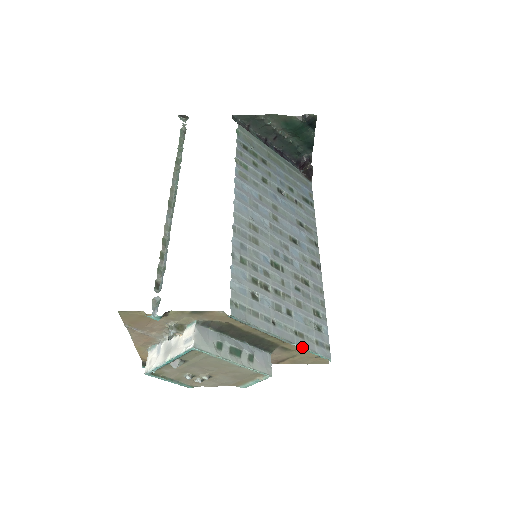
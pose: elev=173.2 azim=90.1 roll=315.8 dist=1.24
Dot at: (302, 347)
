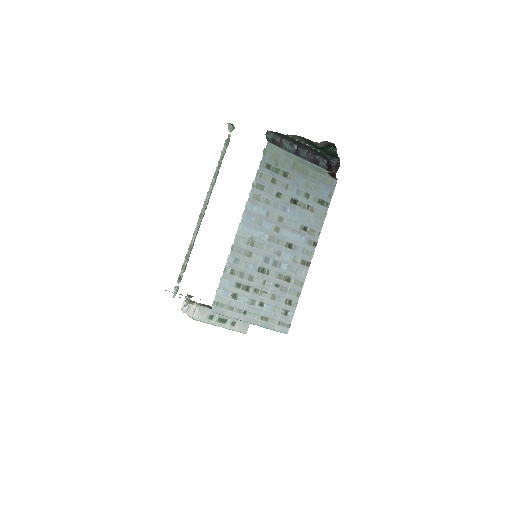
Dot at: (264, 327)
